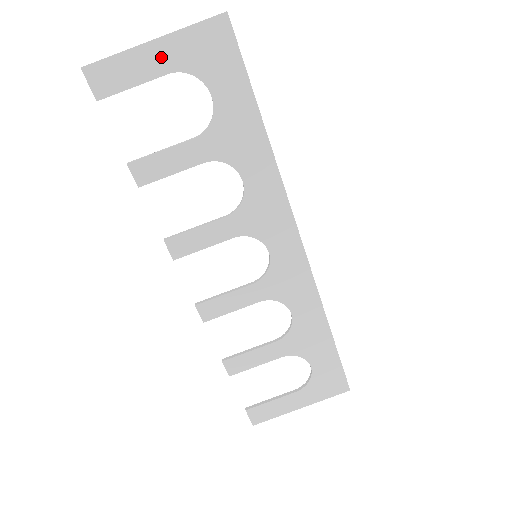
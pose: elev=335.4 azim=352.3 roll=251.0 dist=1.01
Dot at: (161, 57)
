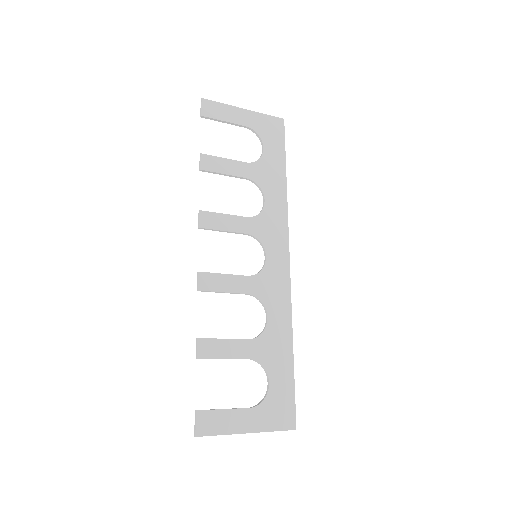
Dot at: (245, 117)
